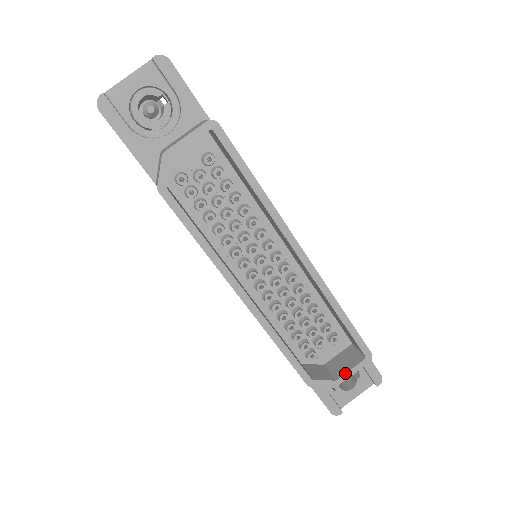
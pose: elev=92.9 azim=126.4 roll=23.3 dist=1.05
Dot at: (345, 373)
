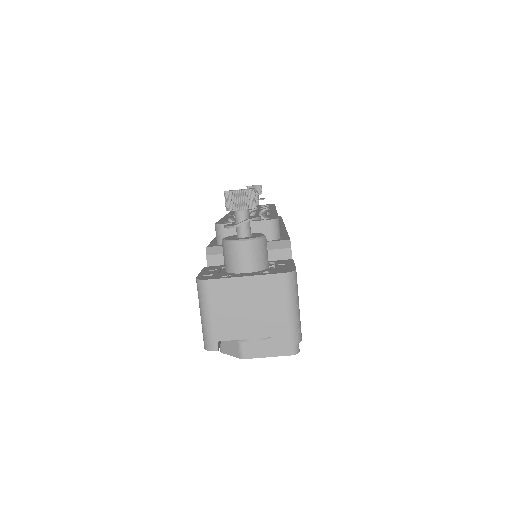
Dot at: occluded
